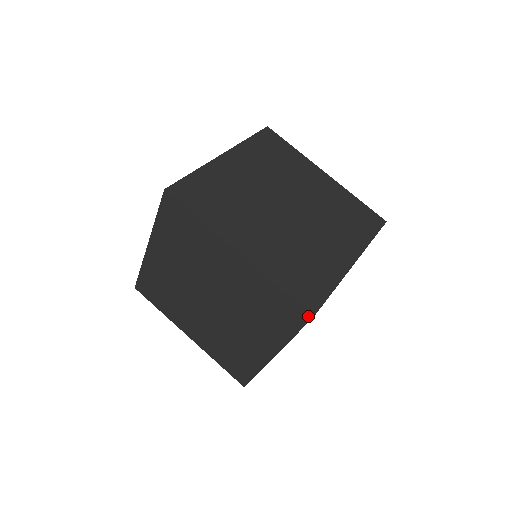
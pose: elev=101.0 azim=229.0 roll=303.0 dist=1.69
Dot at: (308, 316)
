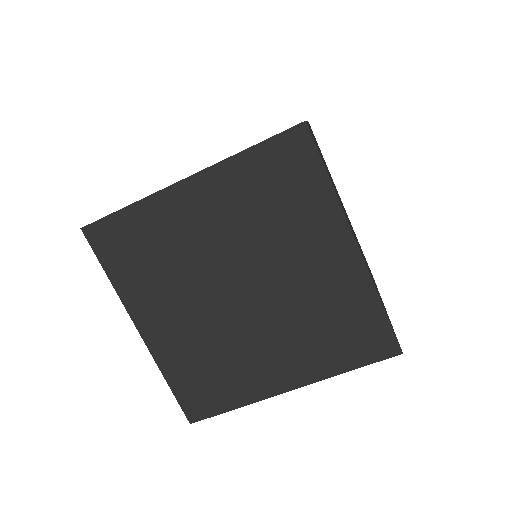
Dot at: (189, 417)
